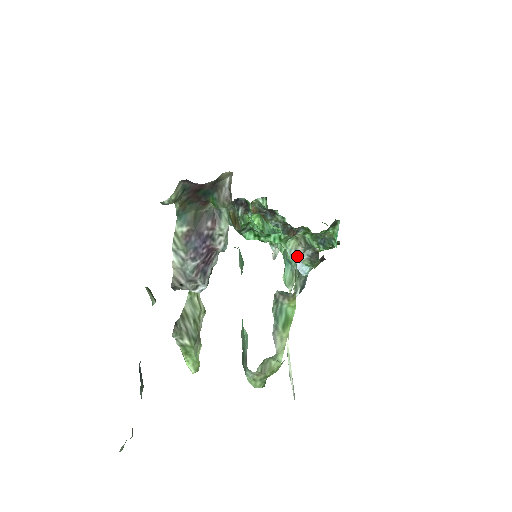
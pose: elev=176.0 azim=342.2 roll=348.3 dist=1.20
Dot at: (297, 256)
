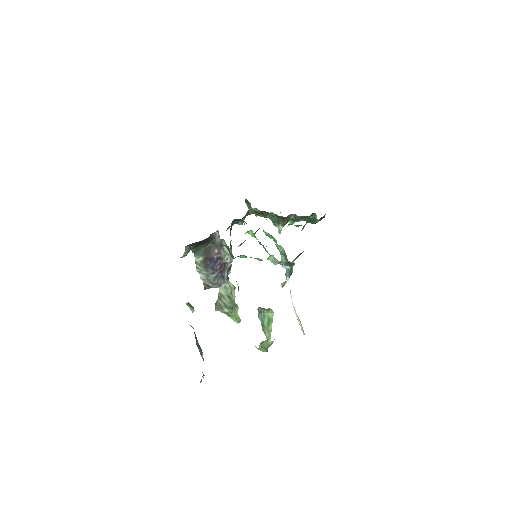
Dot at: (278, 263)
